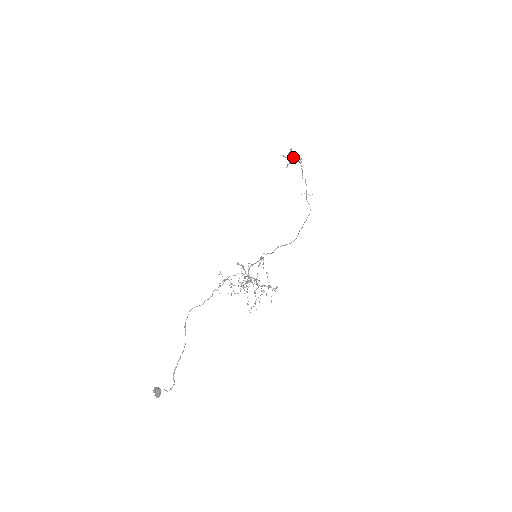
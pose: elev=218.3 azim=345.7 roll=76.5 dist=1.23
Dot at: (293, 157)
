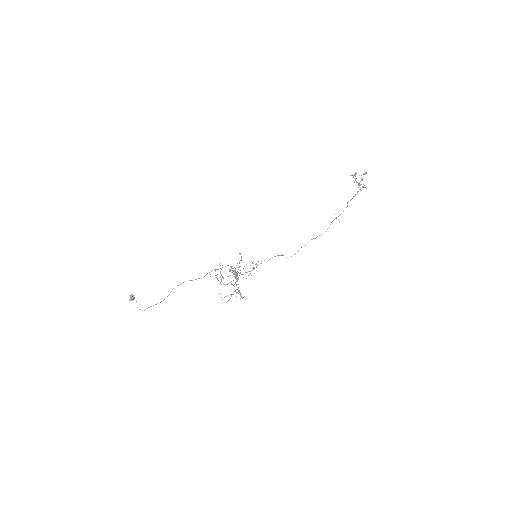
Dot at: (359, 184)
